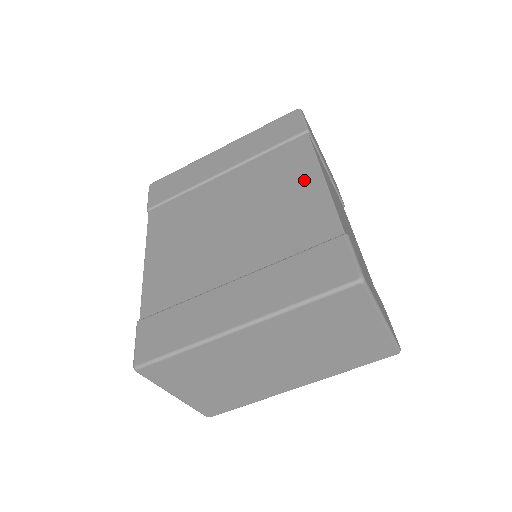
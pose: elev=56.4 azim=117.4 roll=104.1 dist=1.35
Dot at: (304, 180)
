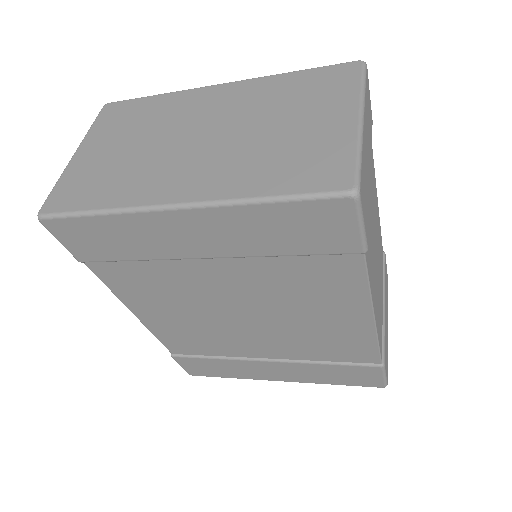
Dot at: (347, 314)
